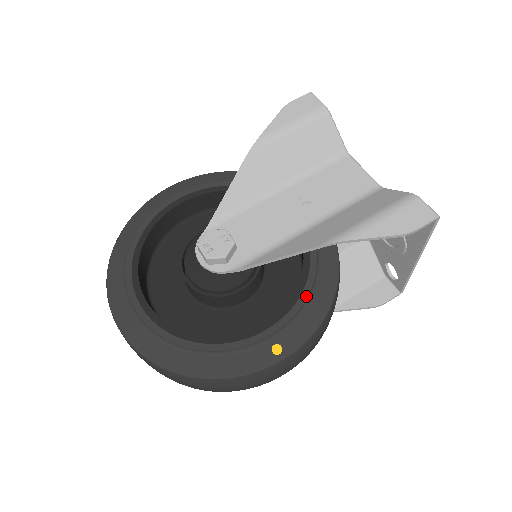
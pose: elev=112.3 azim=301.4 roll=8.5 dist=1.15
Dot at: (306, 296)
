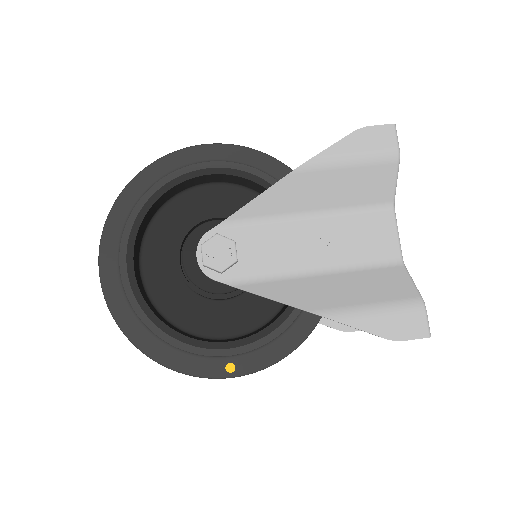
Dot at: (278, 334)
